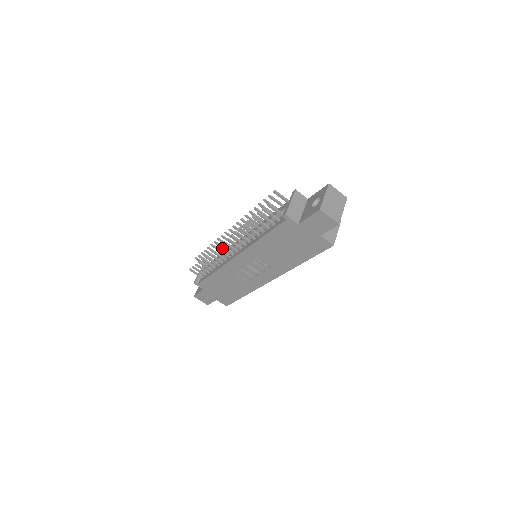
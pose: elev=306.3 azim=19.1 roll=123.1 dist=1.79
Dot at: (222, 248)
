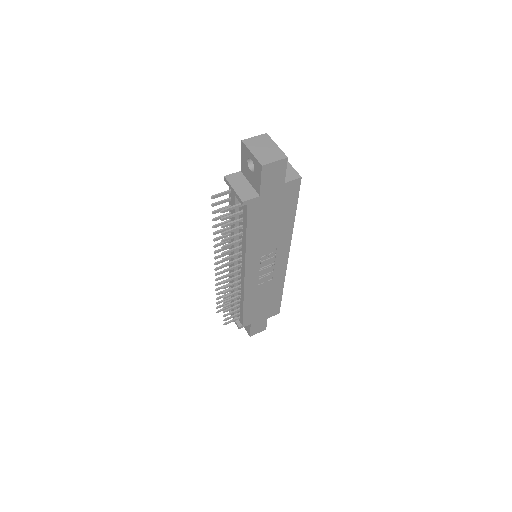
Dot at: occluded
